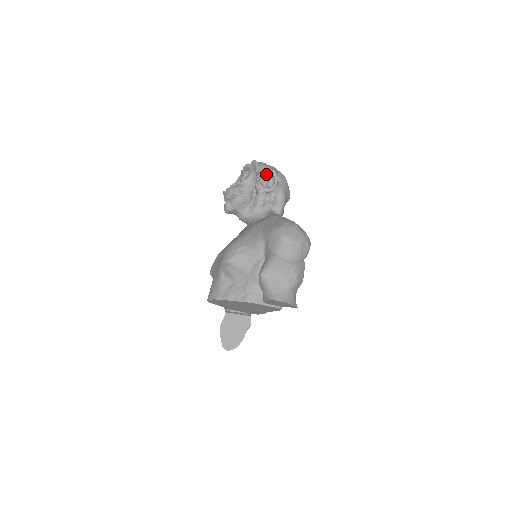
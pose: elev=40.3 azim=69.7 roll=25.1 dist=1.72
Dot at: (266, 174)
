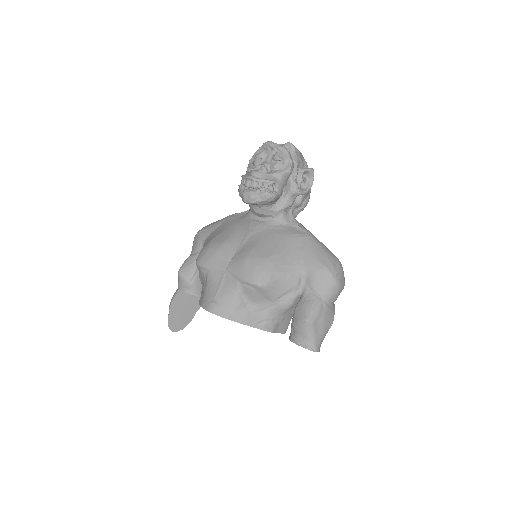
Dot at: (304, 172)
